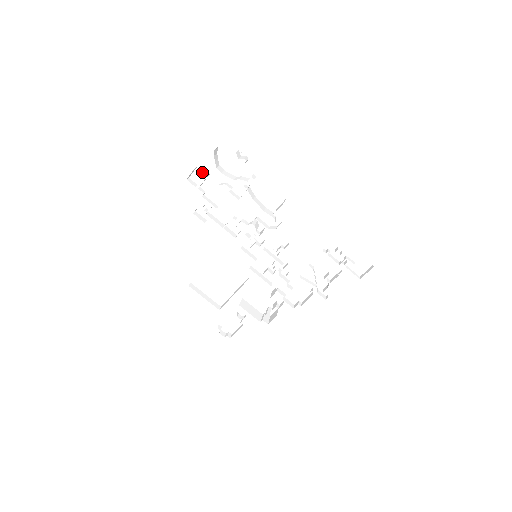
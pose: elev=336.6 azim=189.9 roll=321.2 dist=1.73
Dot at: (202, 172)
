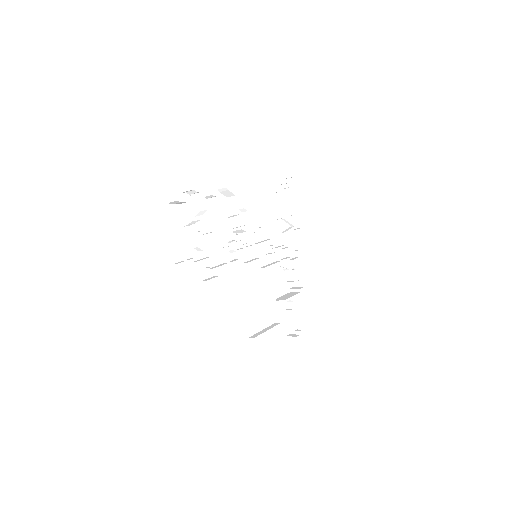
Dot at: (174, 248)
